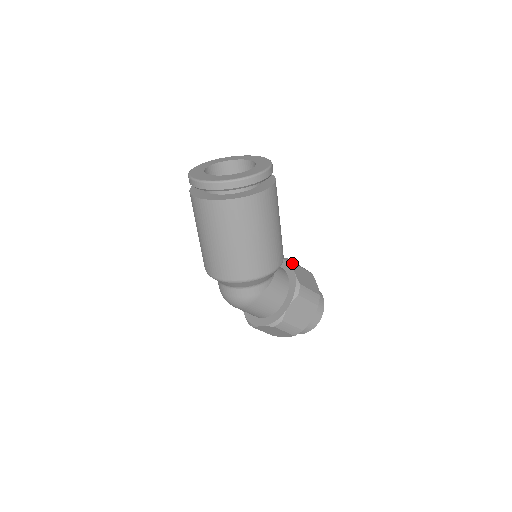
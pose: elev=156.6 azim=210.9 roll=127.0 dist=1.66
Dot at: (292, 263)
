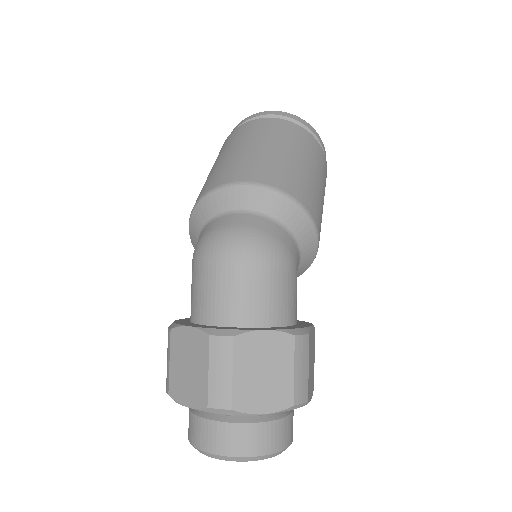
Dot at: occluded
